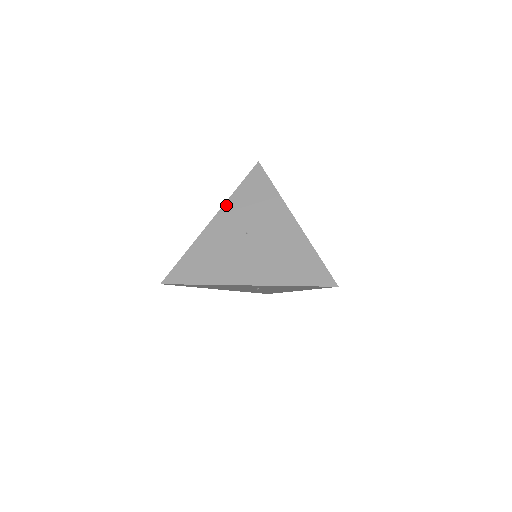
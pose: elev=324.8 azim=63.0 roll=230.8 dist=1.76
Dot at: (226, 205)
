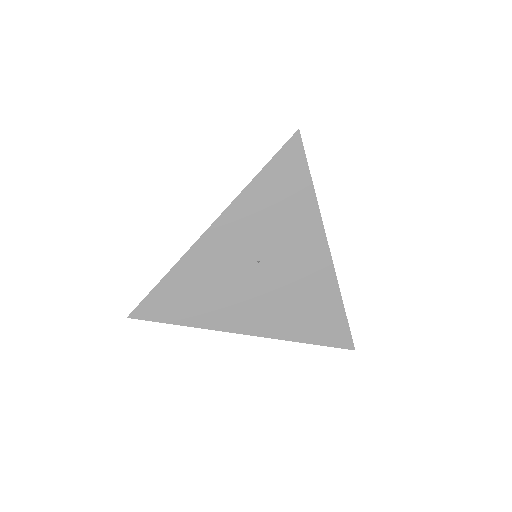
Dot at: (233, 207)
